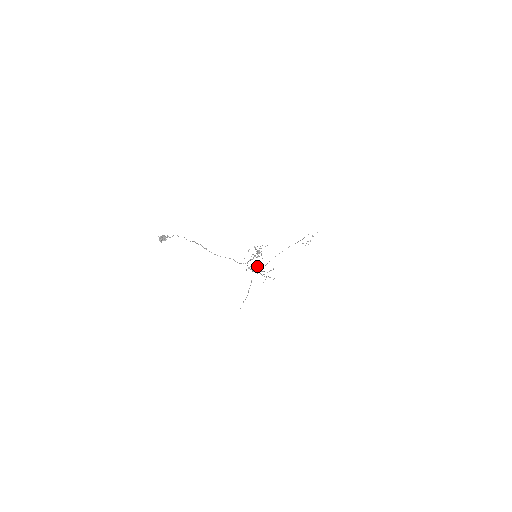
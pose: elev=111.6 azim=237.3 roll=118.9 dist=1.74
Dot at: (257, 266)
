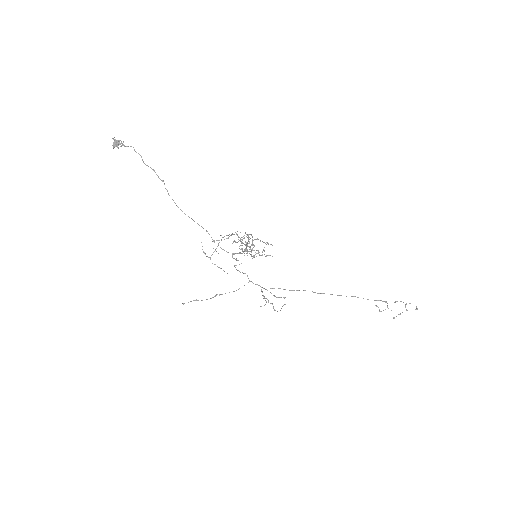
Dot at: (215, 250)
